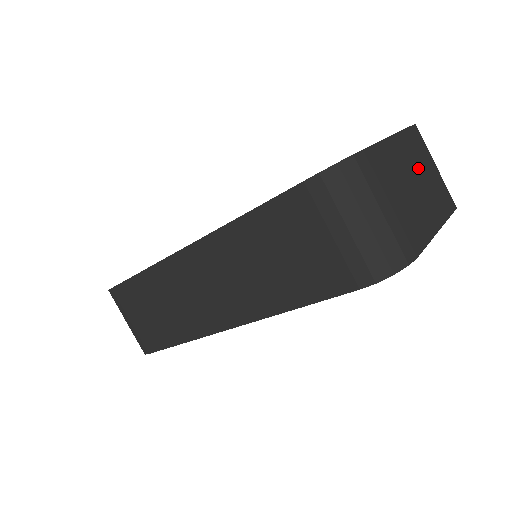
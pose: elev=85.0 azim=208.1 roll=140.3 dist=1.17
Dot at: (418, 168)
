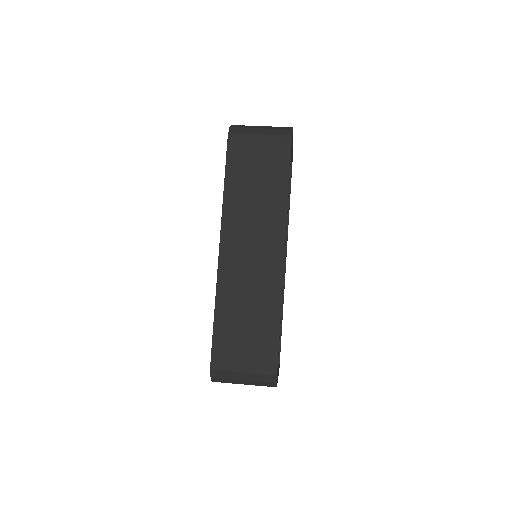
Dot at: occluded
